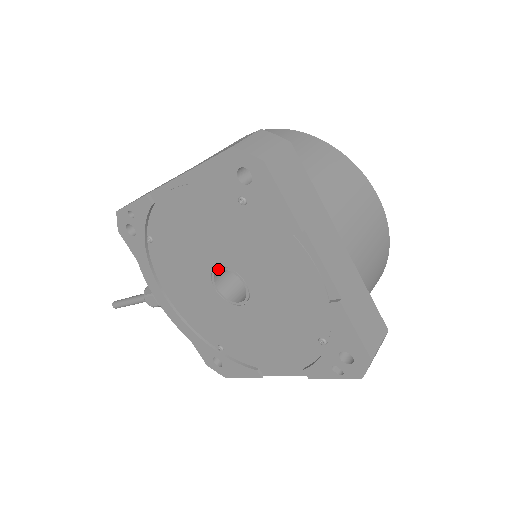
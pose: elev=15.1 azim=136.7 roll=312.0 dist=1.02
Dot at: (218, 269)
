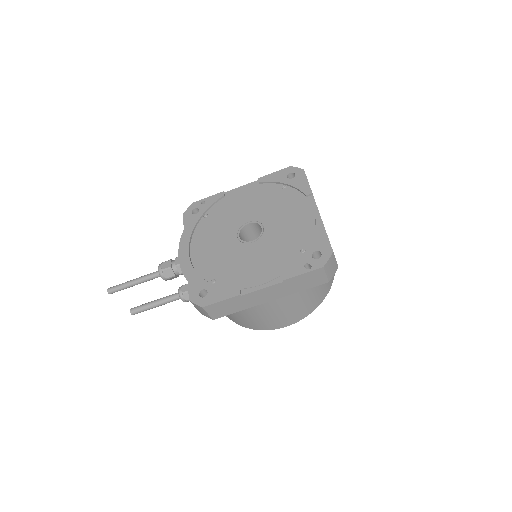
Dot at: (248, 223)
